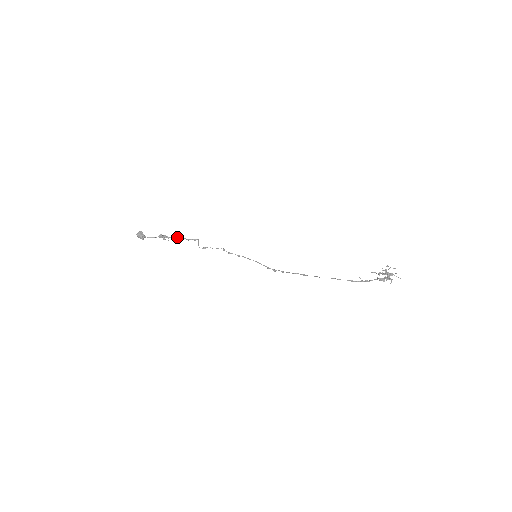
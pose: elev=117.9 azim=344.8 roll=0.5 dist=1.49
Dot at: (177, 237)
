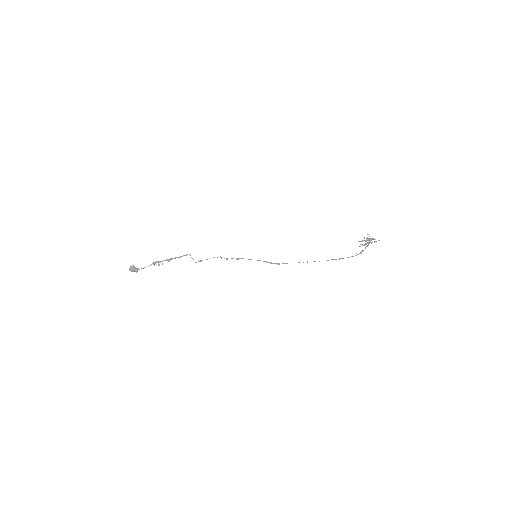
Dot at: (169, 259)
